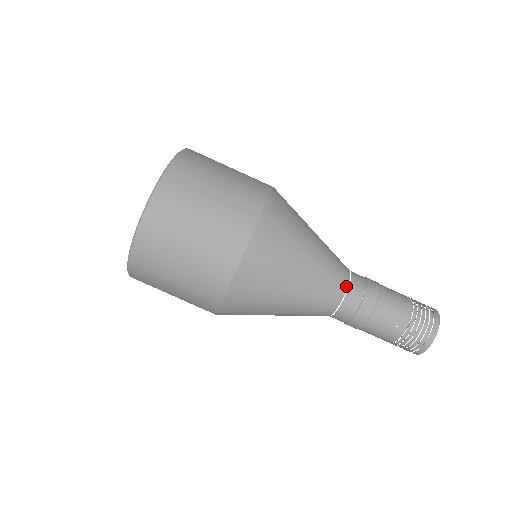
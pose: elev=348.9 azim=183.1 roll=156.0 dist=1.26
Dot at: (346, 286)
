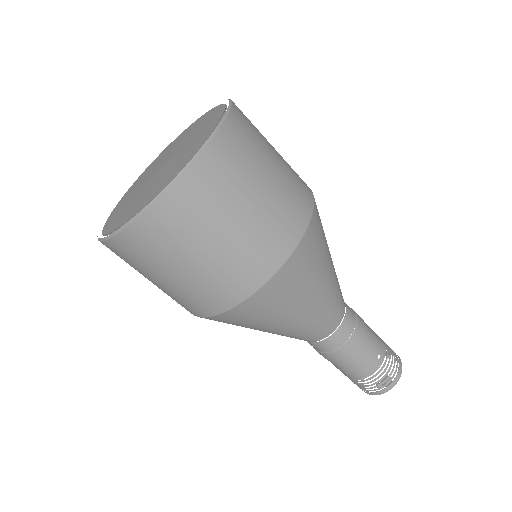
Dot at: occluded
